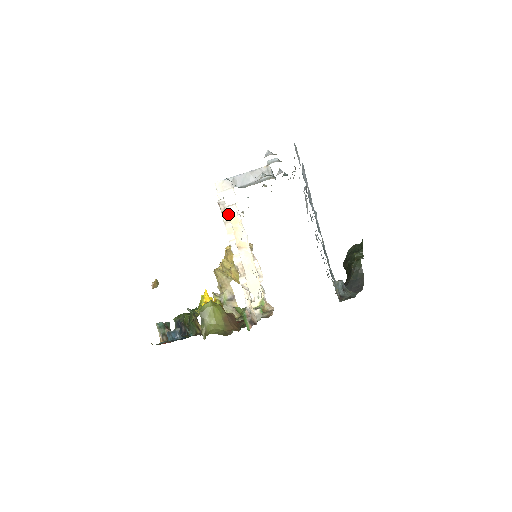
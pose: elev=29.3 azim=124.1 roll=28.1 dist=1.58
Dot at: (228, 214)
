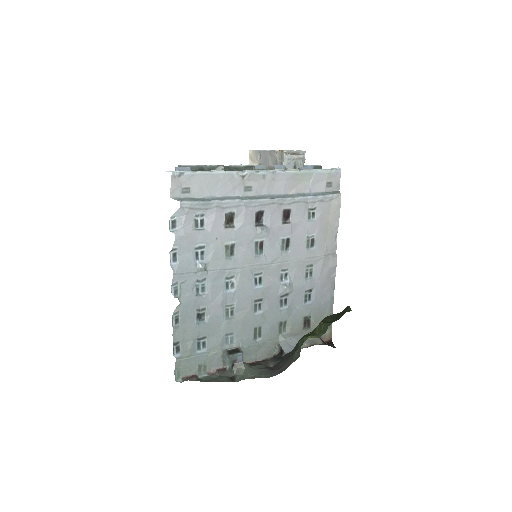
Dot at: occluded
